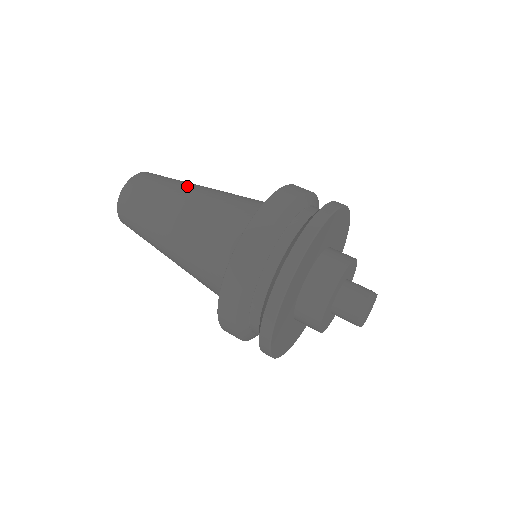
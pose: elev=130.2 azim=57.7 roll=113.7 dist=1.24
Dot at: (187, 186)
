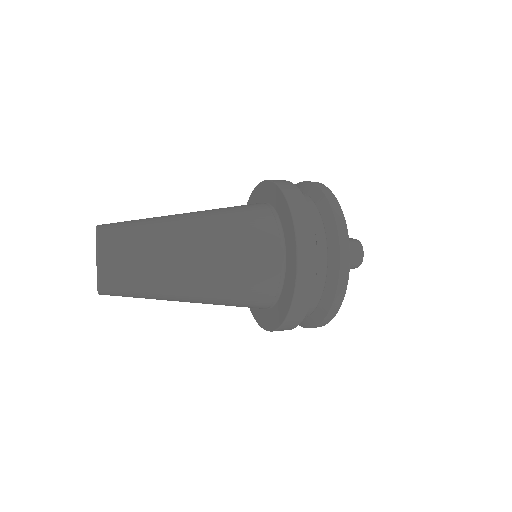
Dot at: (170, 217)
